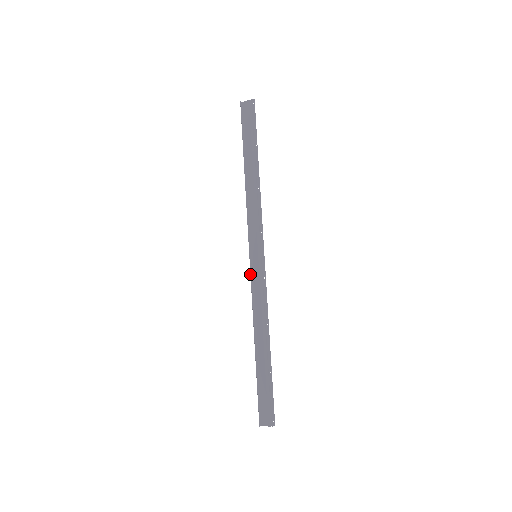
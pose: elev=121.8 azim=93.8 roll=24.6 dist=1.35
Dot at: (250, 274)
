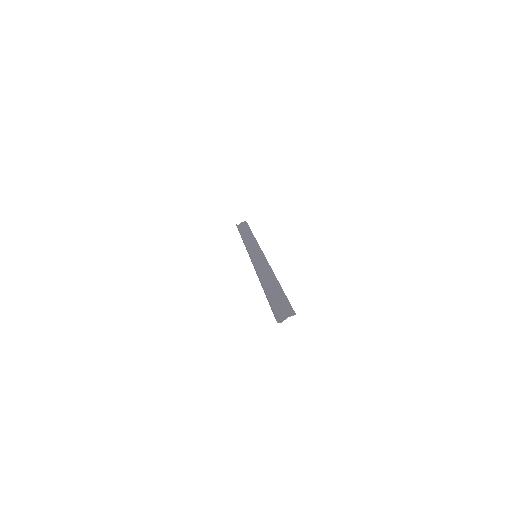
Dot at: (252, 262)
